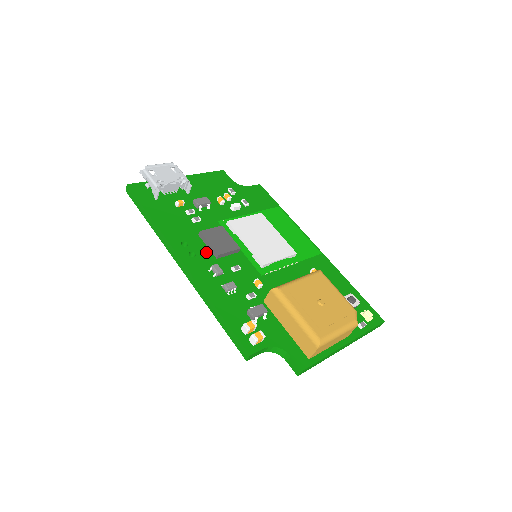
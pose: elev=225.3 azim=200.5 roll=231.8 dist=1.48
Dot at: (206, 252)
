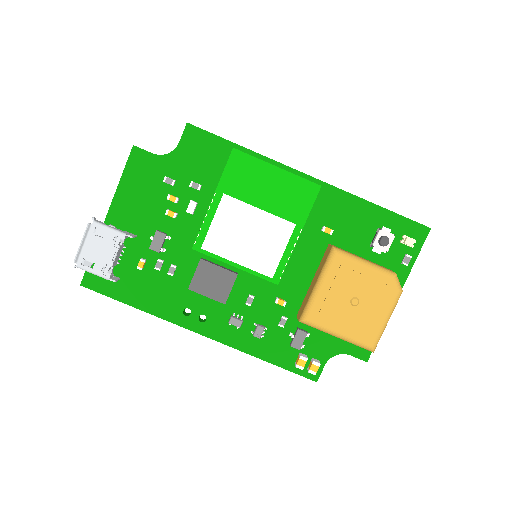
Dot at: (211, 304)
